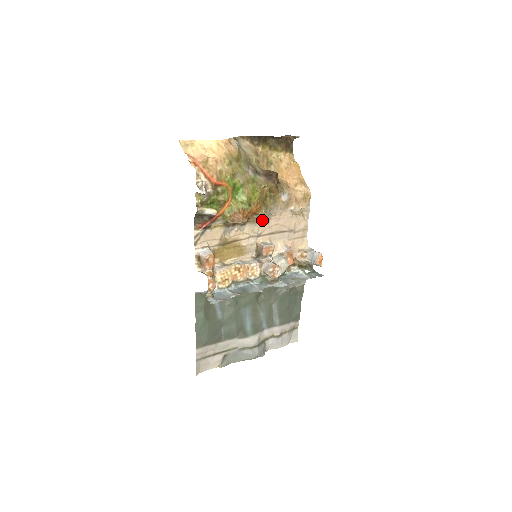
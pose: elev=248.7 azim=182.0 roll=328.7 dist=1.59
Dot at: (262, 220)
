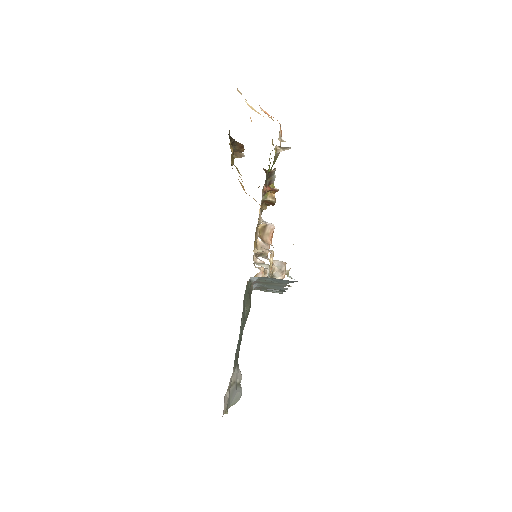
Dot at: occluded
